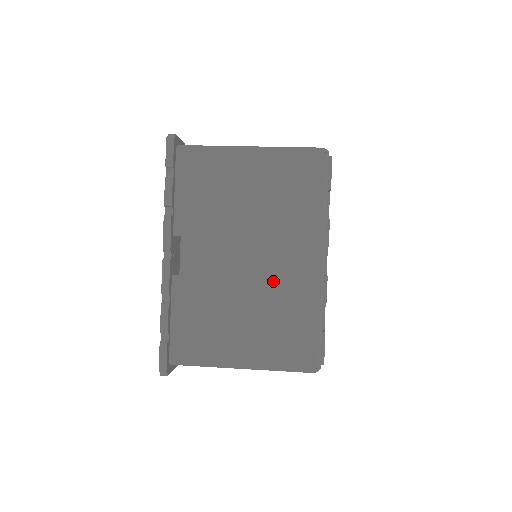
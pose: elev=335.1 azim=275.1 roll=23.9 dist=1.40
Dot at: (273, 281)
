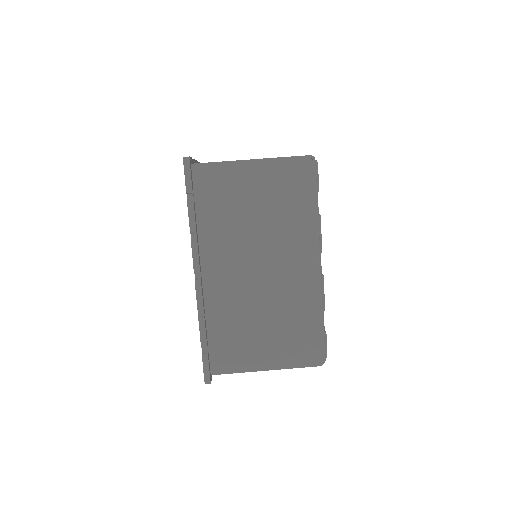
Dot at: occluded
